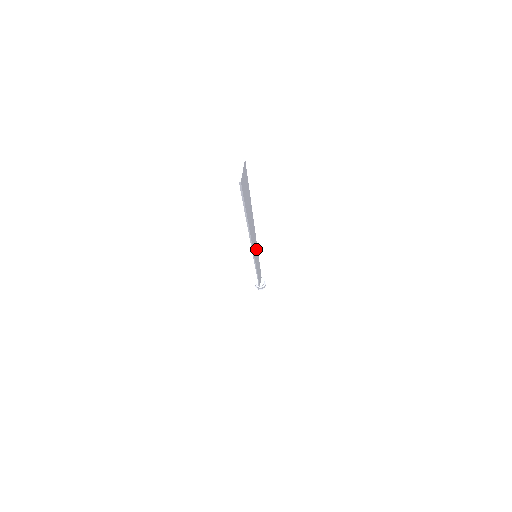
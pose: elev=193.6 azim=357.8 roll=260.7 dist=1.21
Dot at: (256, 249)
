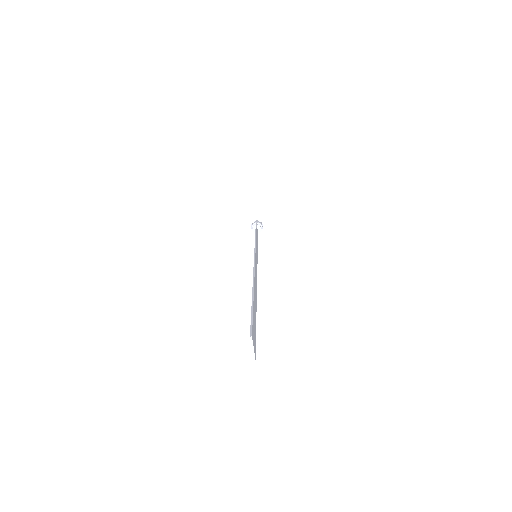
Dot at: occluded
